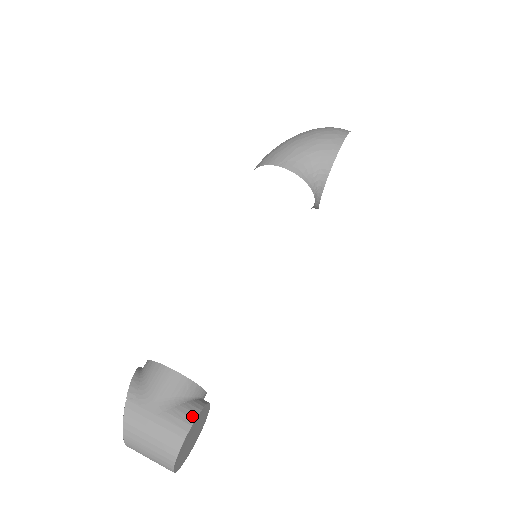
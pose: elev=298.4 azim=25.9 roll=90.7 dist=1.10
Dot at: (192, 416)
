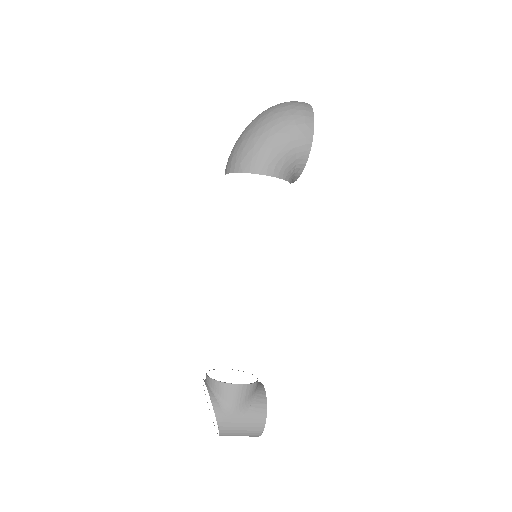
Dot at: (264, 407)
